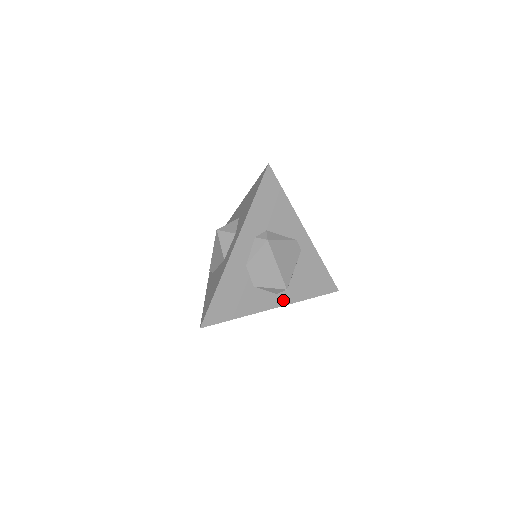
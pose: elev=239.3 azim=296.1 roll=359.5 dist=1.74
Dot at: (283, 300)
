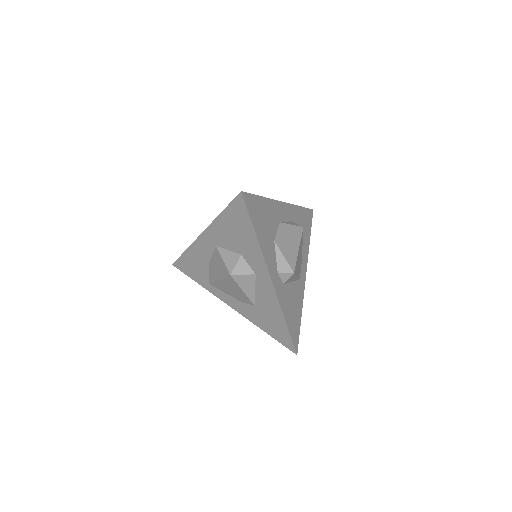
Dot at: (277, 286)
